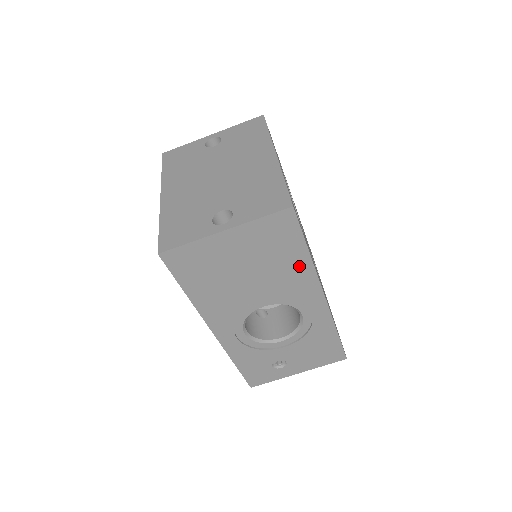
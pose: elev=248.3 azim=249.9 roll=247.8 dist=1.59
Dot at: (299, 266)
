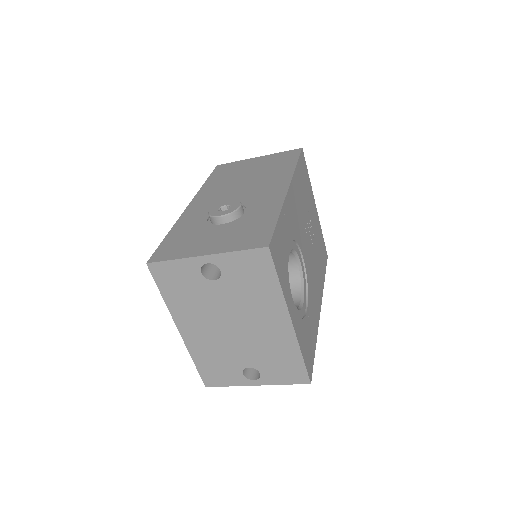
Dot at: occluded
